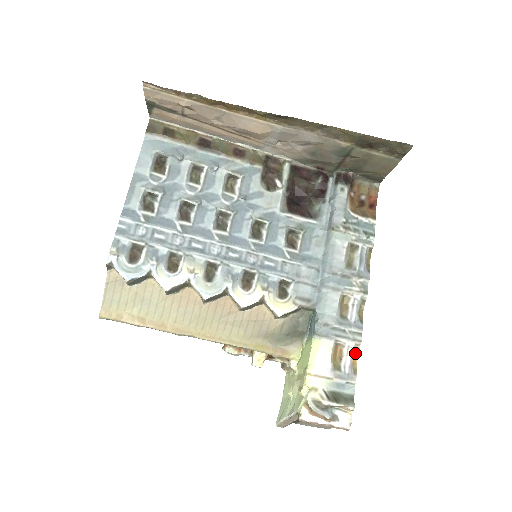
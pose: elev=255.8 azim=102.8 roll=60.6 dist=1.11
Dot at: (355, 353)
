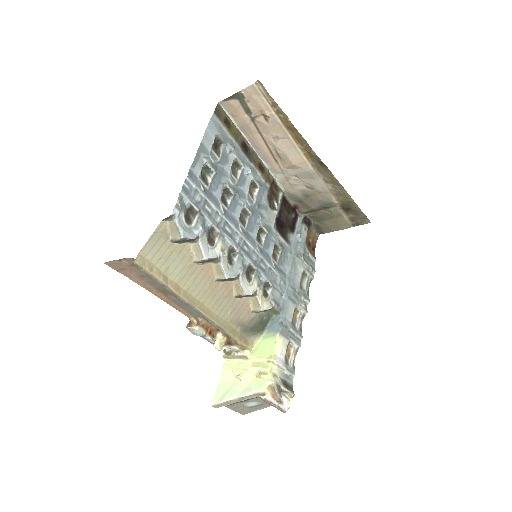
Dot at: (295, 354)
